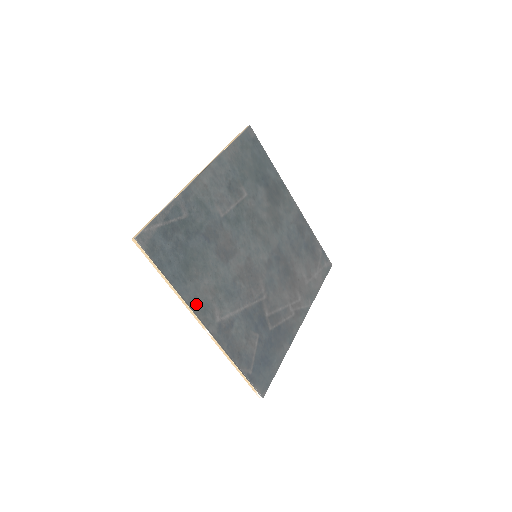
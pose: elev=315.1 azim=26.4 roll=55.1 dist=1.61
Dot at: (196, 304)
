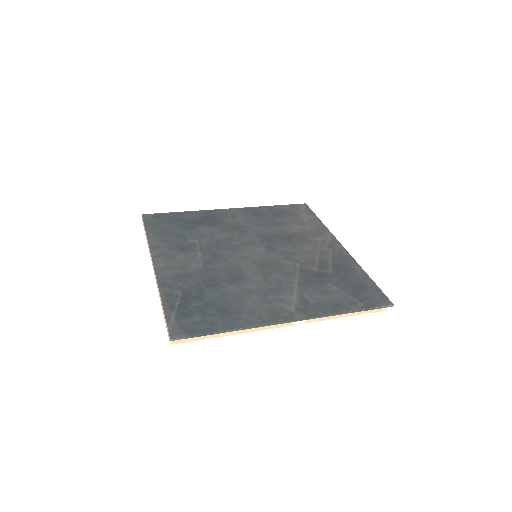
Dot at: (265, 319)
